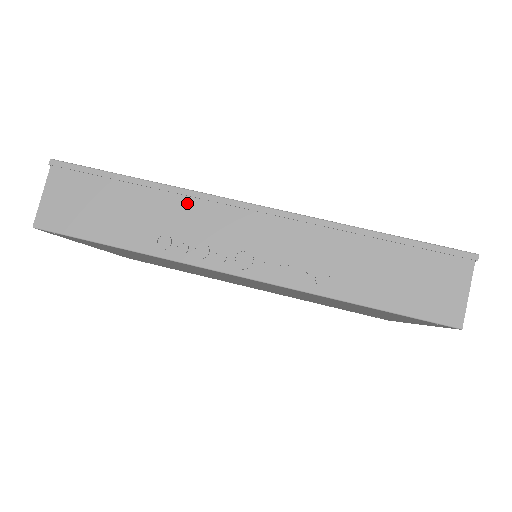
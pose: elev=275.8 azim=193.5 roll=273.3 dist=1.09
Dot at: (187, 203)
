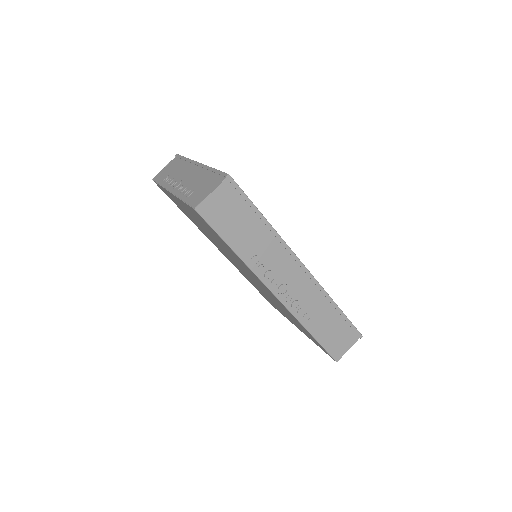
Dot at: (278, 247)
